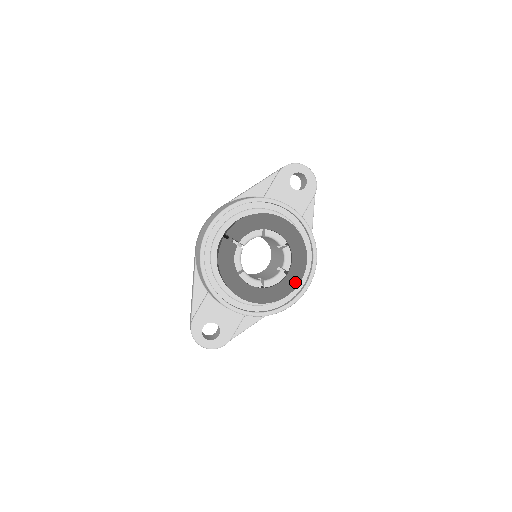
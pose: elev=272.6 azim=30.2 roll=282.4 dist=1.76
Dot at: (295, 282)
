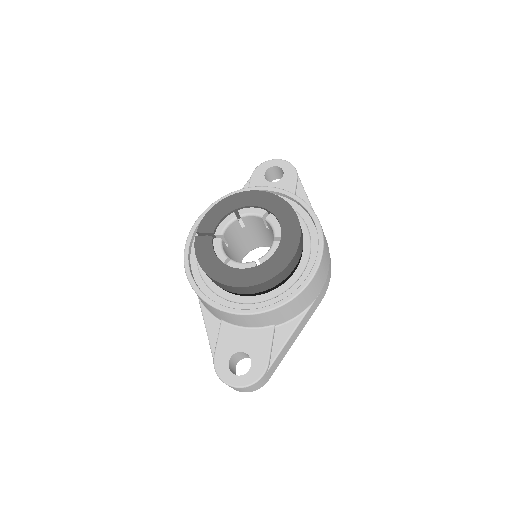
Dot at: (294, 243)
